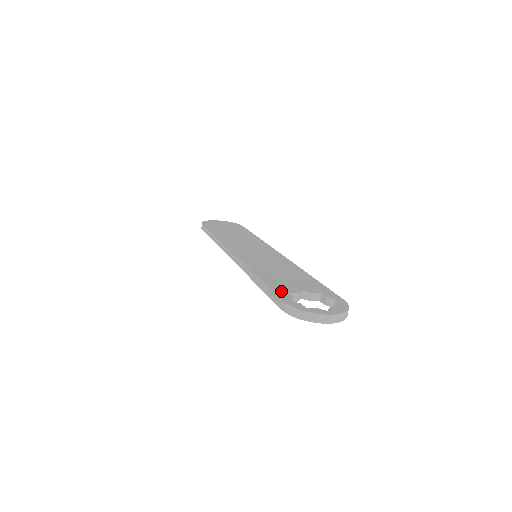
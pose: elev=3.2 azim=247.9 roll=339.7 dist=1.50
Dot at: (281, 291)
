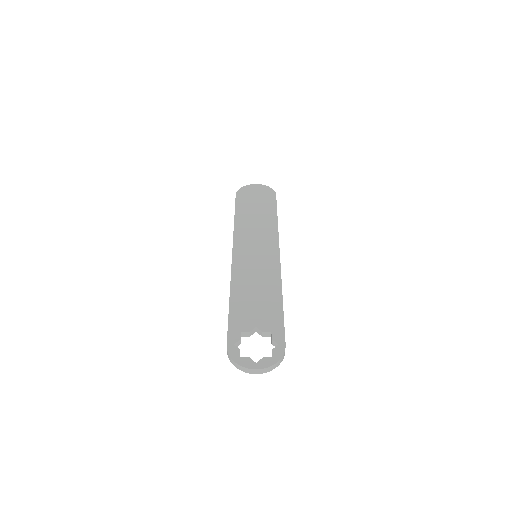
Dot at: (235, 328)
